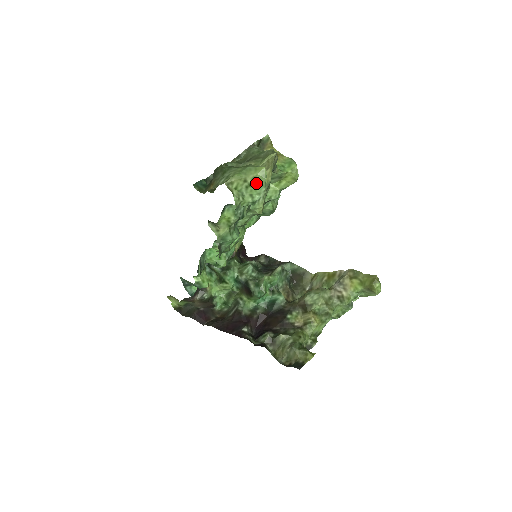
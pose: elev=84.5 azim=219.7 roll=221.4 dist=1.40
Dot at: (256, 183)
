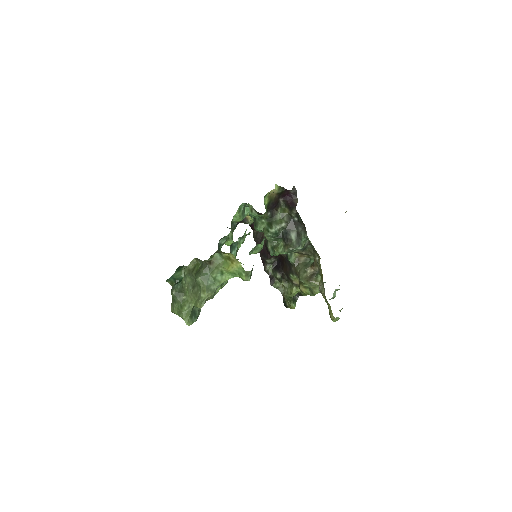
Dot at: occluded
